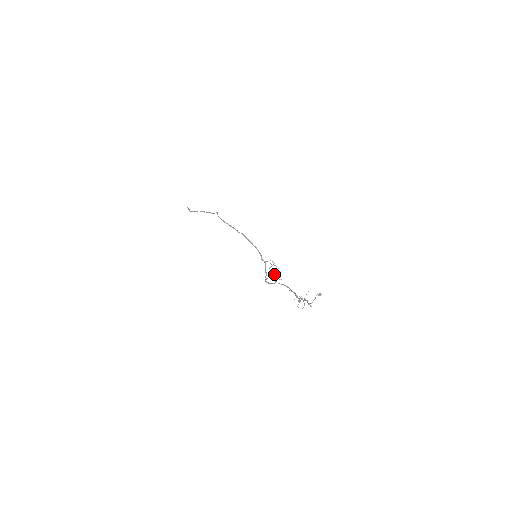
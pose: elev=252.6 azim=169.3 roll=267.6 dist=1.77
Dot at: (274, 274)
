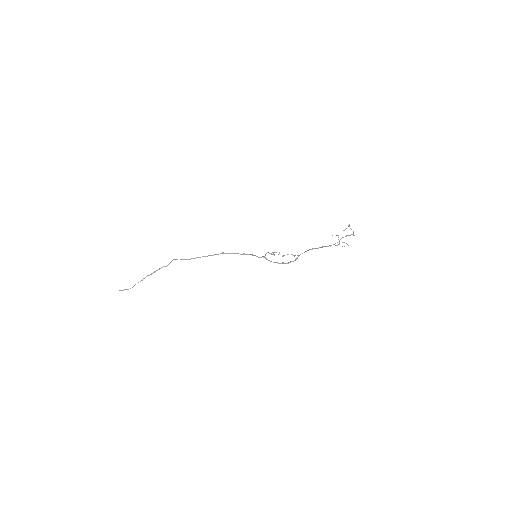
Dot at: occluded
